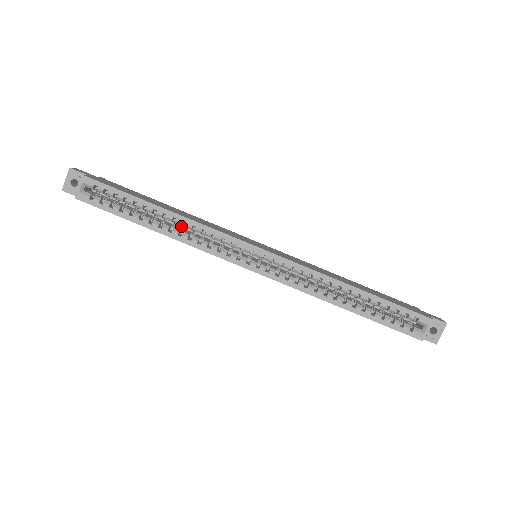
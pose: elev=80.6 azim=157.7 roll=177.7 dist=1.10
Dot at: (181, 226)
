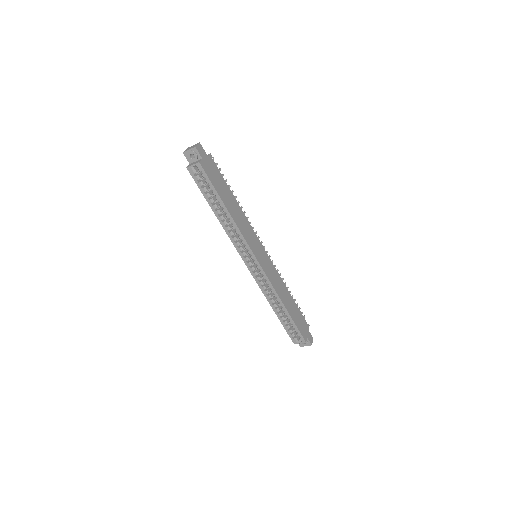
Dot at: occluded
